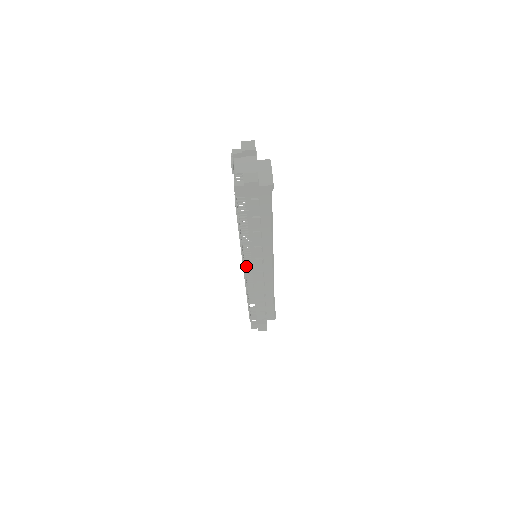
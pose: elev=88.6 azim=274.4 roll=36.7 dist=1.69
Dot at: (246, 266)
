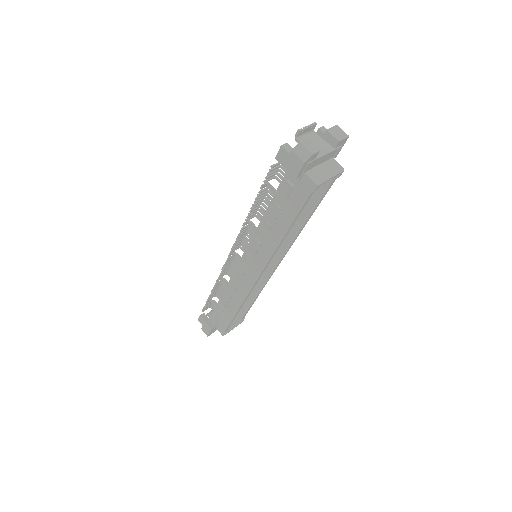
Dot at: occluded
